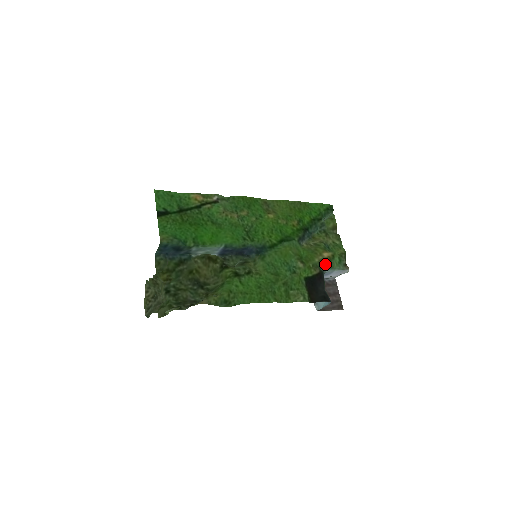
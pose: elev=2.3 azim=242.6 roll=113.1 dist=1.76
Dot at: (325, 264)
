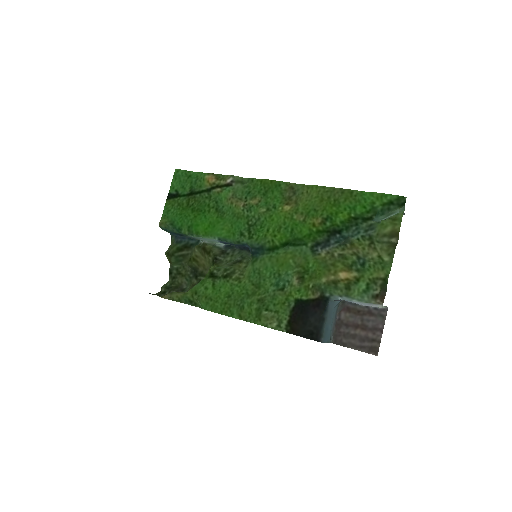
Dot at: (337, 288)
